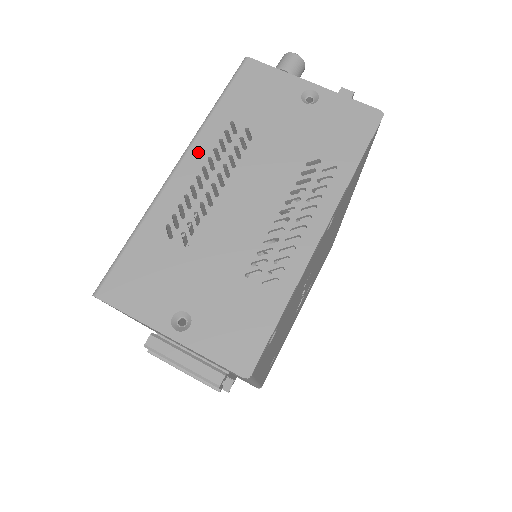
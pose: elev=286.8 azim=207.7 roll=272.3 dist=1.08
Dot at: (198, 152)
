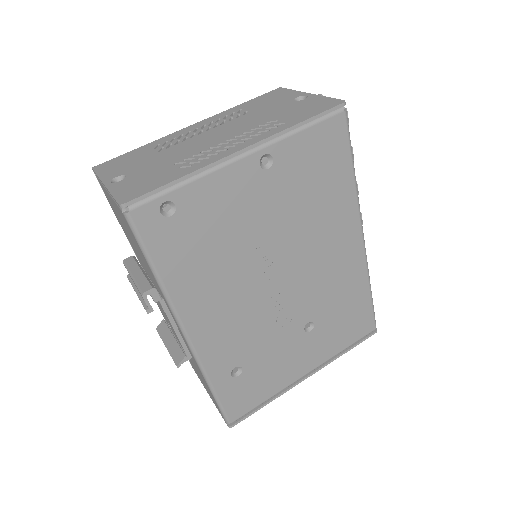
Dot at: (209, 120)
